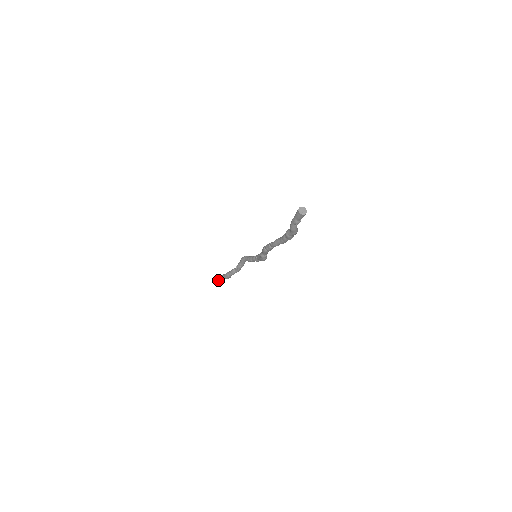
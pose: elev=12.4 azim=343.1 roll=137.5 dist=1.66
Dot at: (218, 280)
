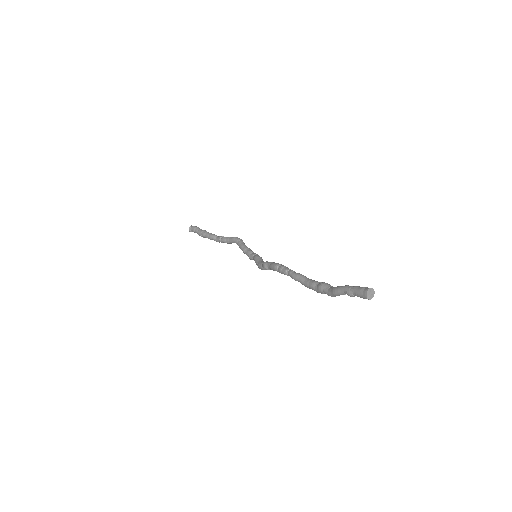
Dot at: (189, 227)
